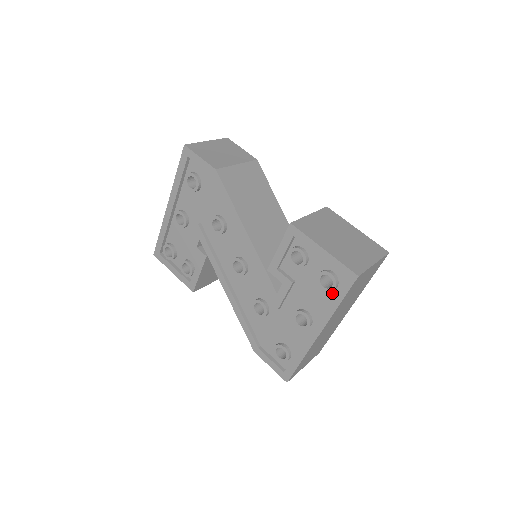
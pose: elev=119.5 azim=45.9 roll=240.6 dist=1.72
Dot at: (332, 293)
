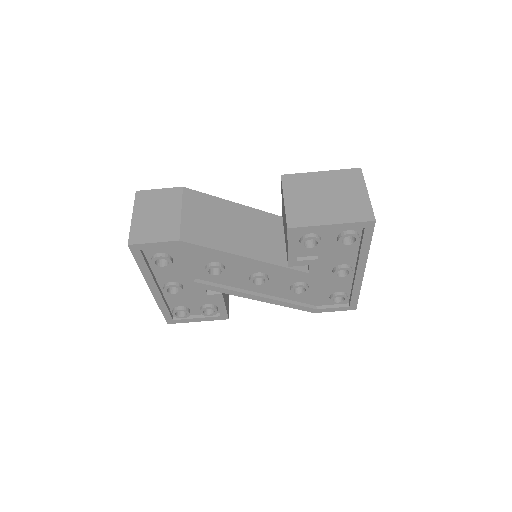
Dot at: occluded
